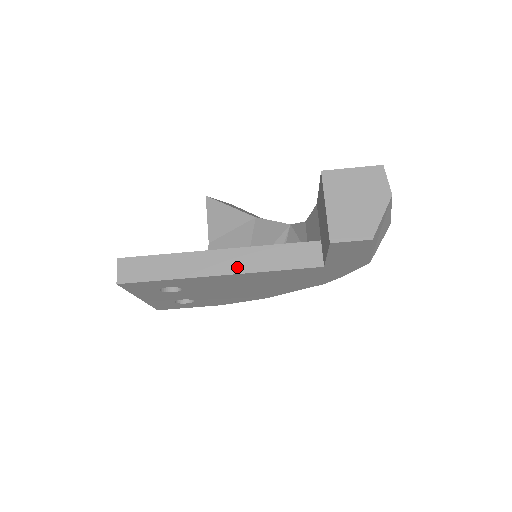
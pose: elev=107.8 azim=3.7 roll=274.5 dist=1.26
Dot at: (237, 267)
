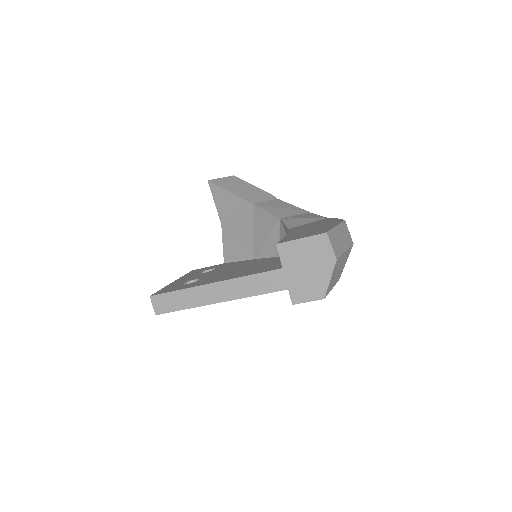
Dot at: (237, 294)
